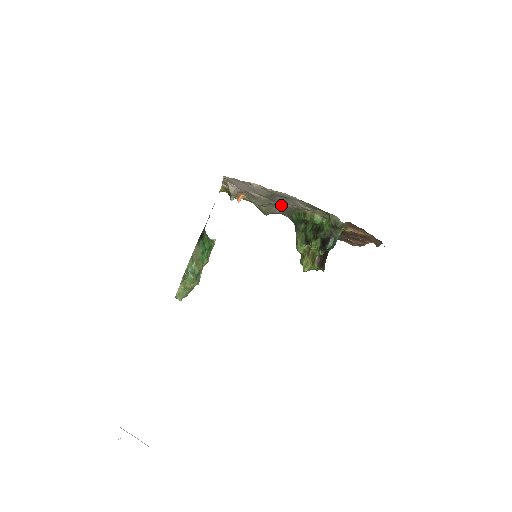
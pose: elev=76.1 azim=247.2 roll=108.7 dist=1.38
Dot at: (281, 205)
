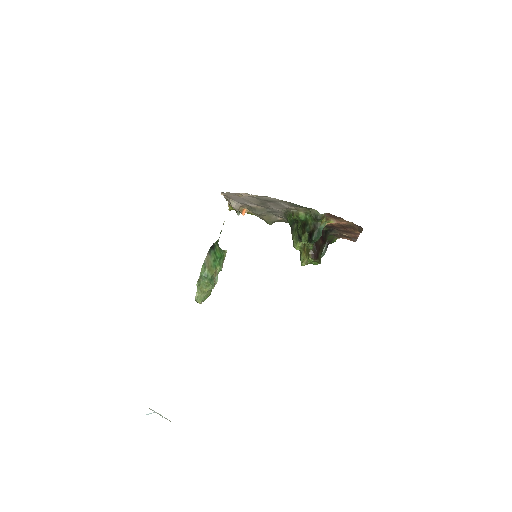
Dot at: (276, 211)
